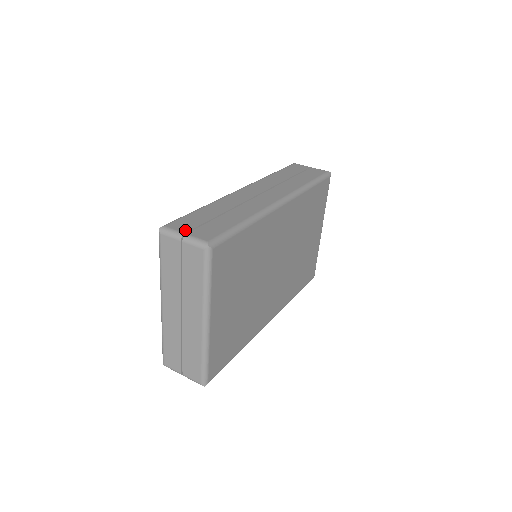
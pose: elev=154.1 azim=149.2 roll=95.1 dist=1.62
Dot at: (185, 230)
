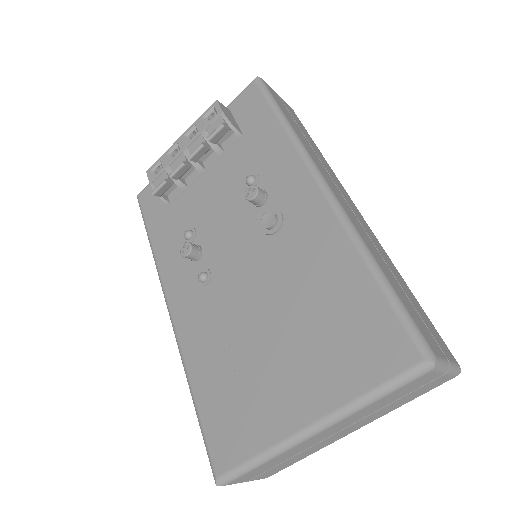
Dot at: (442, 352)
